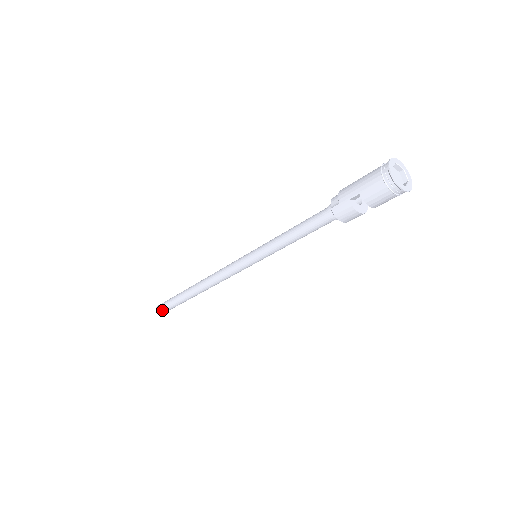
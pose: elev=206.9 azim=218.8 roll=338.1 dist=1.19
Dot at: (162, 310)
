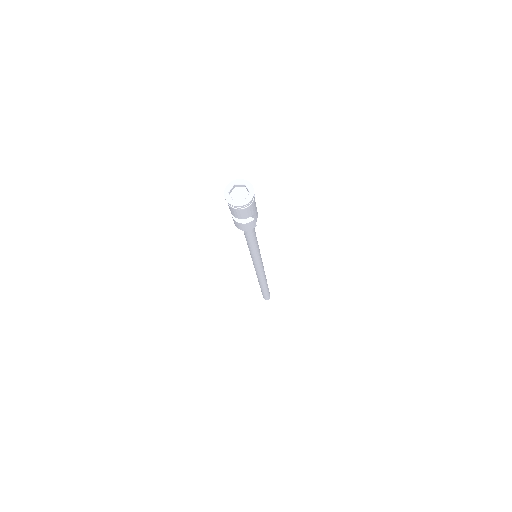
Dot at: occluded
